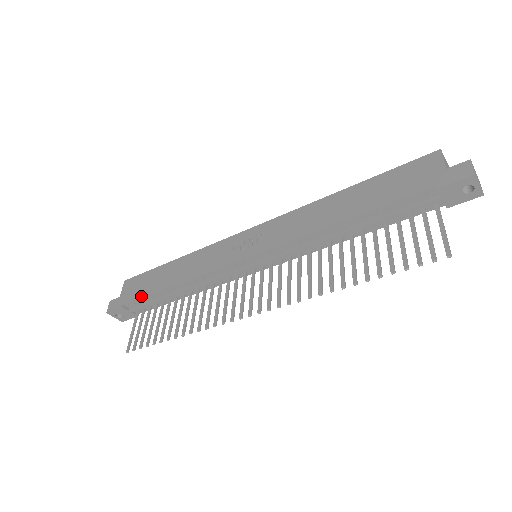
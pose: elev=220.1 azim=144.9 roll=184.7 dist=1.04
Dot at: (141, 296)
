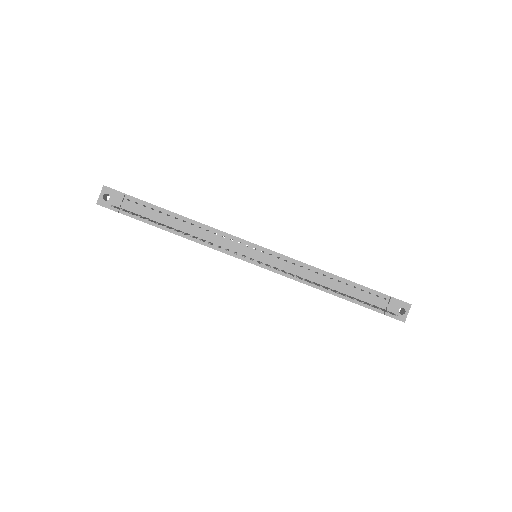
Dot at: (150, 203)
